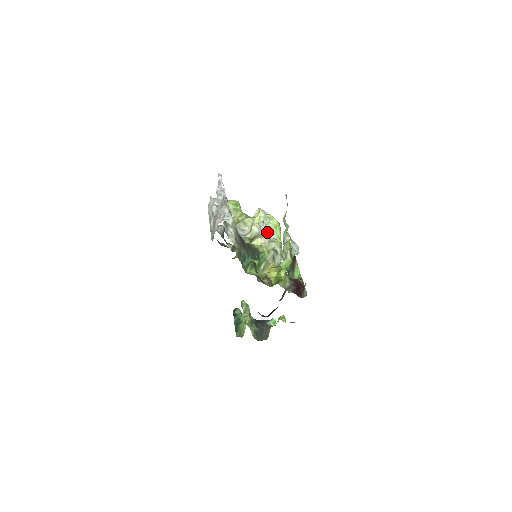
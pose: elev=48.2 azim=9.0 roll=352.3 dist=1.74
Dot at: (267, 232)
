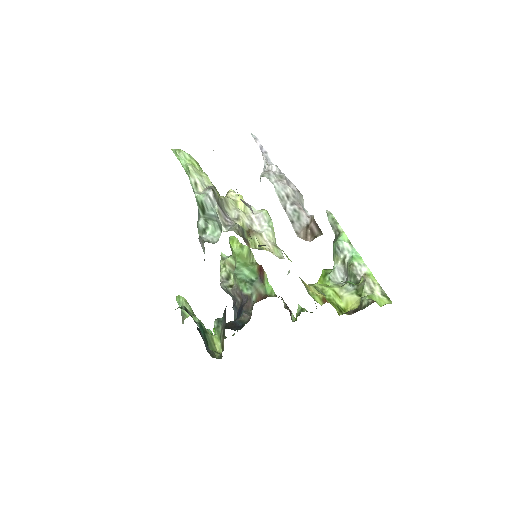
Dot at: (270, 232)
